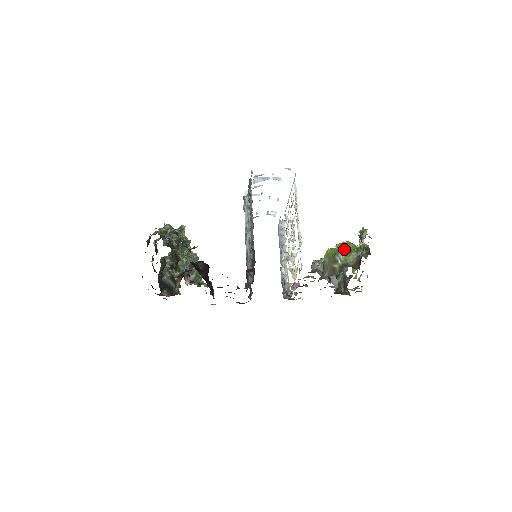
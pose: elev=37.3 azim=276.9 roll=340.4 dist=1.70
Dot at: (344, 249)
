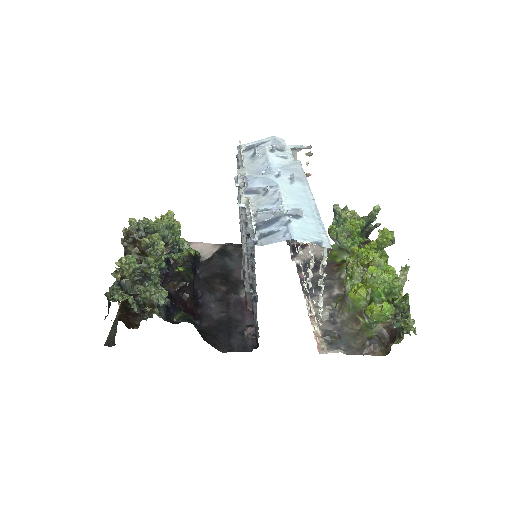
Dot at: (377, 318)
